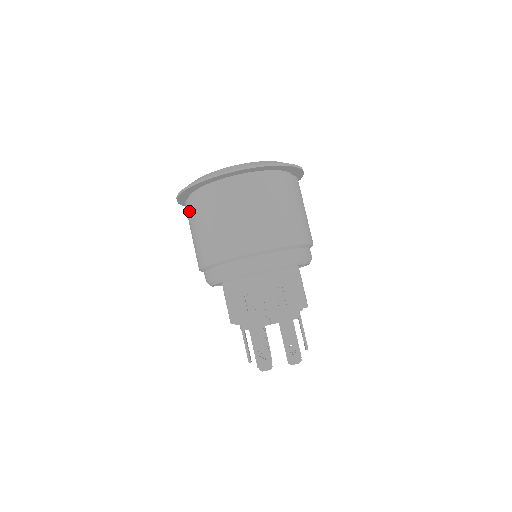
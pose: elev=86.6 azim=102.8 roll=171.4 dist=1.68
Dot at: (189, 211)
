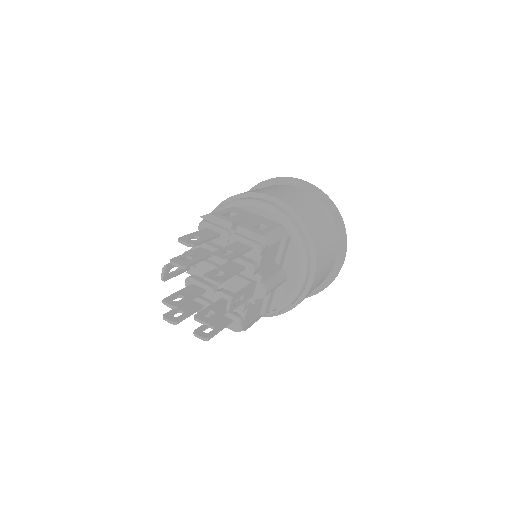
Dot at: occluded
